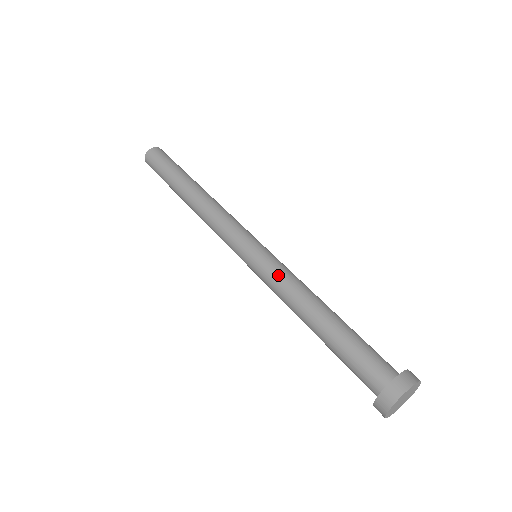
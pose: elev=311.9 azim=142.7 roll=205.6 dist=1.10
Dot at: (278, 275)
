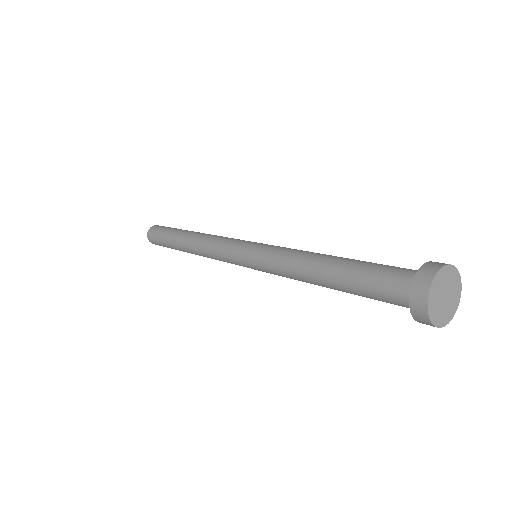
Dot at: (288, 248)
